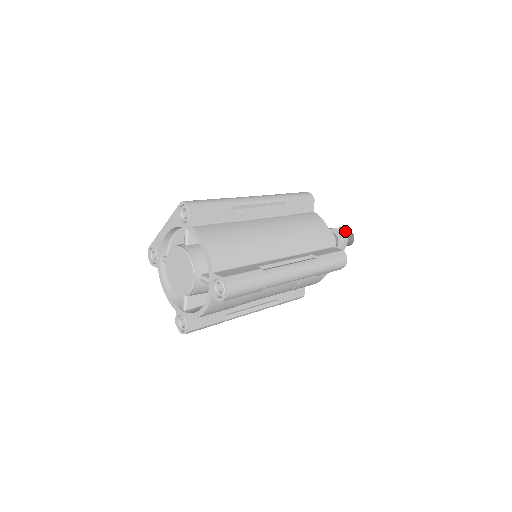
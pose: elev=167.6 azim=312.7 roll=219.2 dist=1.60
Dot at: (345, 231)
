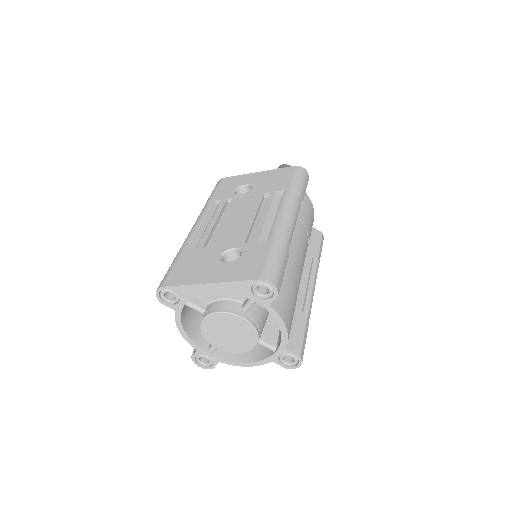
Dot at: occluded
